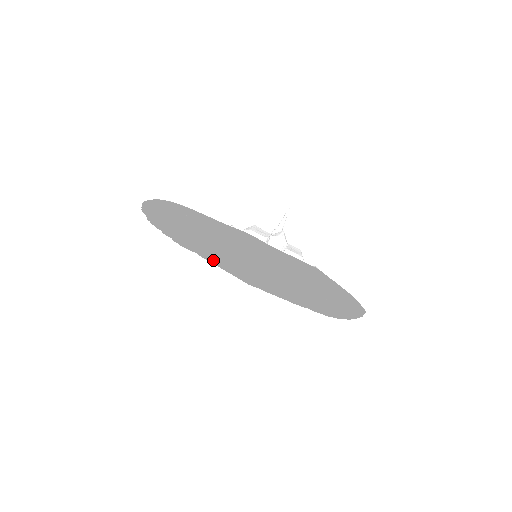
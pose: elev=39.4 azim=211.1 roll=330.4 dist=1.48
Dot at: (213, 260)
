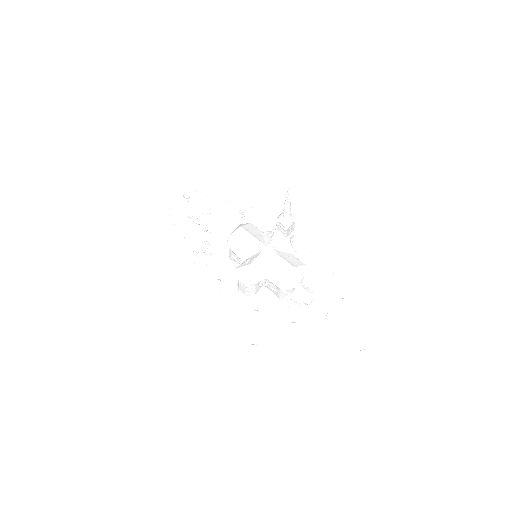
Dot at: (266, 196)
